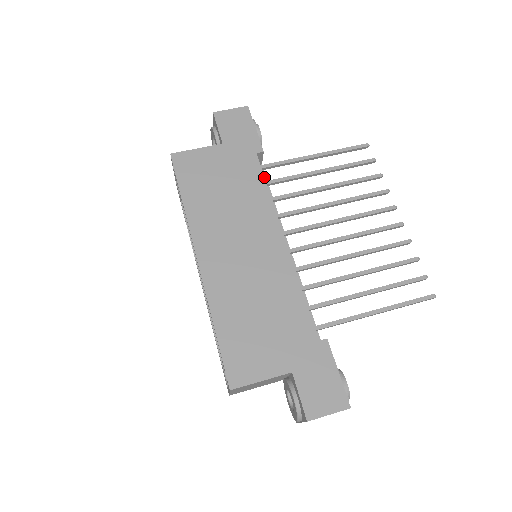
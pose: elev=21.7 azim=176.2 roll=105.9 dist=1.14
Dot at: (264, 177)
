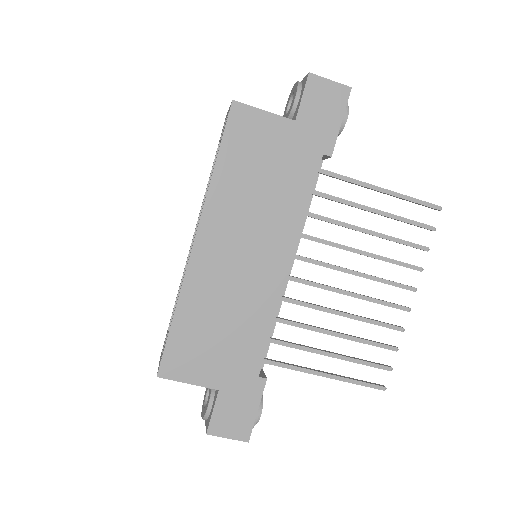
Dot at: occluded
